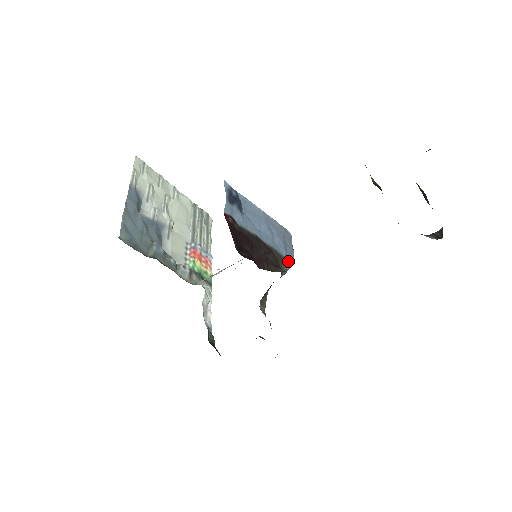
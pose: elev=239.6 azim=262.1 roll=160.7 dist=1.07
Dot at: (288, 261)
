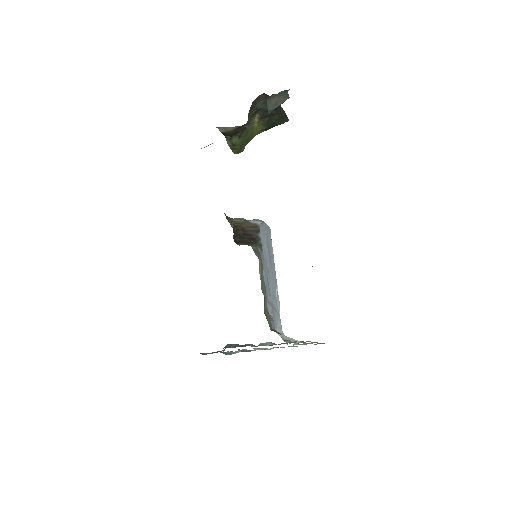
Dot at: (249, 220)
